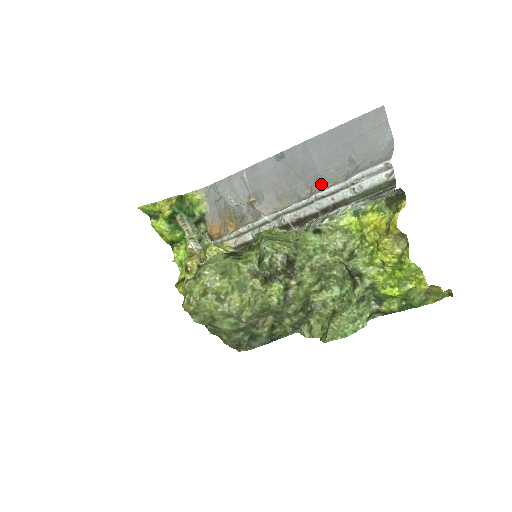
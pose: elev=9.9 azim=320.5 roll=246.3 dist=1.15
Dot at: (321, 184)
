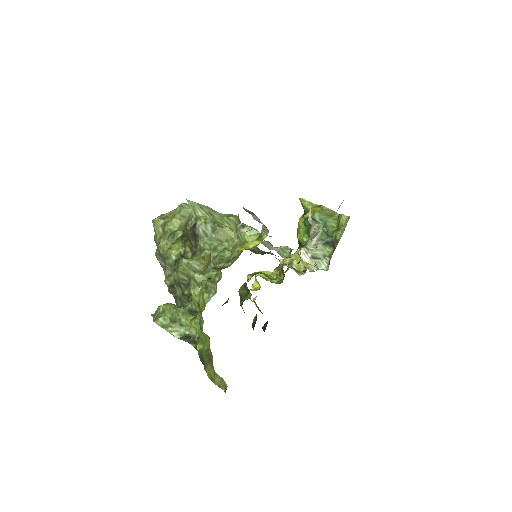
Dot at: occluded
